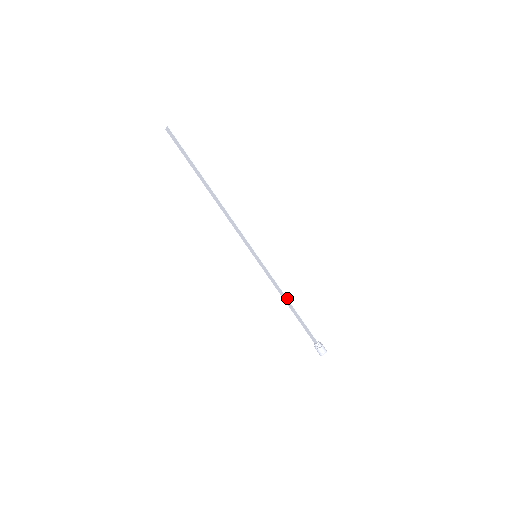
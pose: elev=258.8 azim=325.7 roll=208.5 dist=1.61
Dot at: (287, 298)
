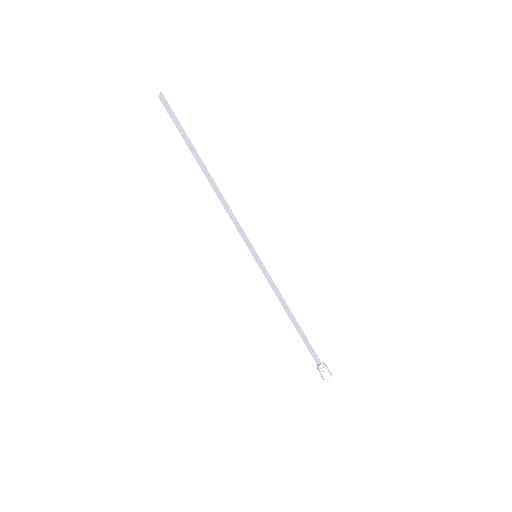
Dot at: occluded
